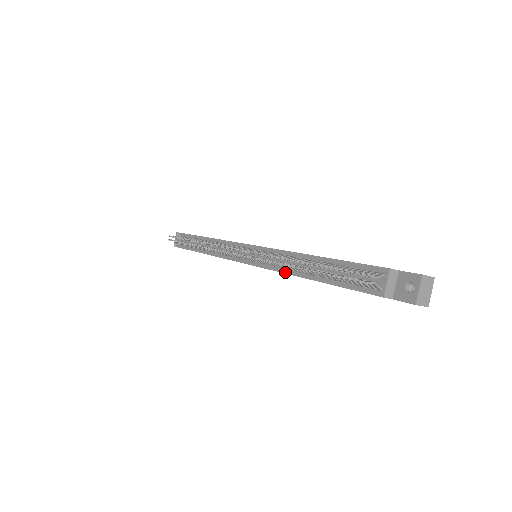
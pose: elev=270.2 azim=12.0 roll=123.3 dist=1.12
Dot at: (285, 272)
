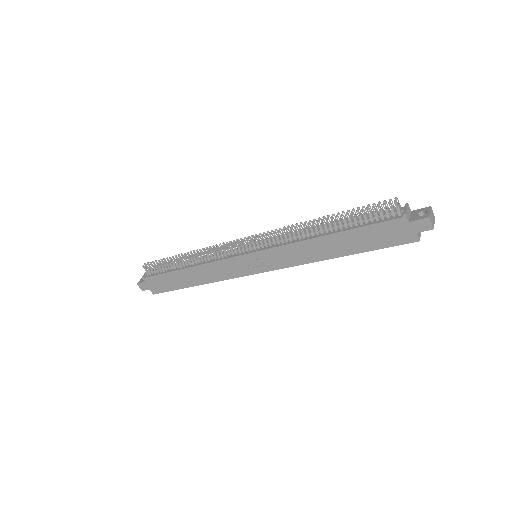
Dot at: (300, 240)
